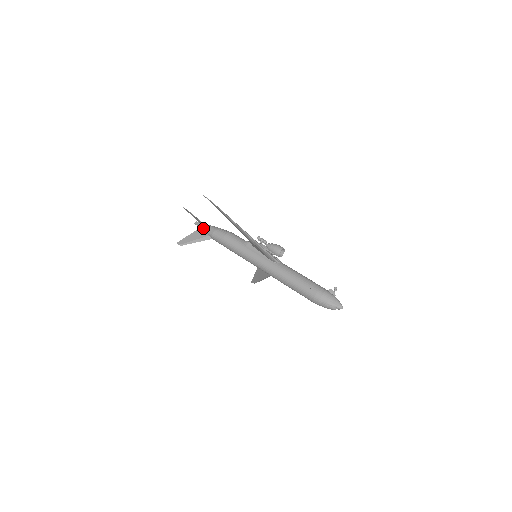
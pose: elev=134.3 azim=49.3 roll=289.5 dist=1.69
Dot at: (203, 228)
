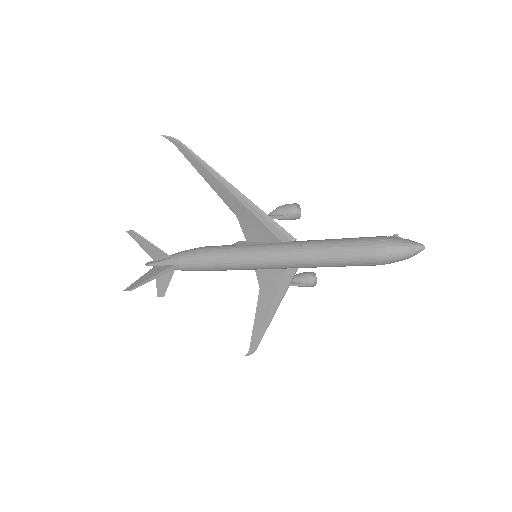
Dot at: (161, 261)
